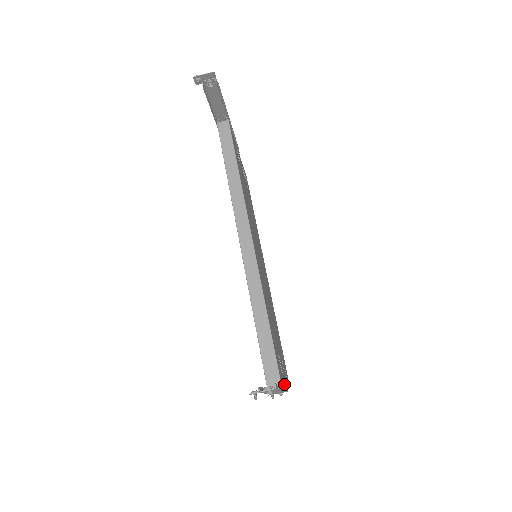
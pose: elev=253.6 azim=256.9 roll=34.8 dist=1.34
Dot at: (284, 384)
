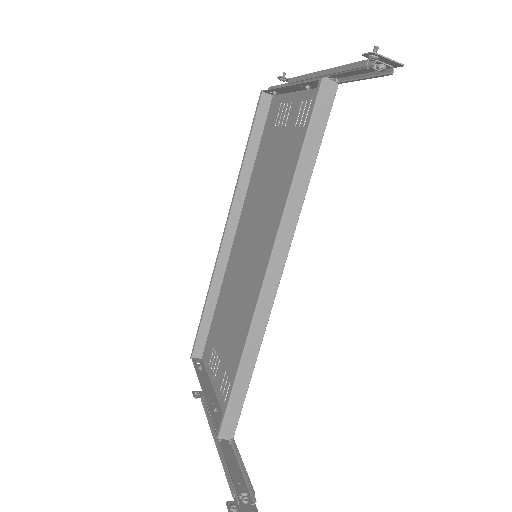
Dot at: (222, 408)
